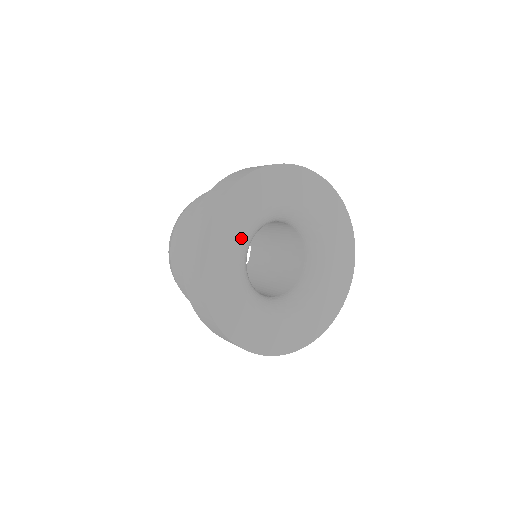
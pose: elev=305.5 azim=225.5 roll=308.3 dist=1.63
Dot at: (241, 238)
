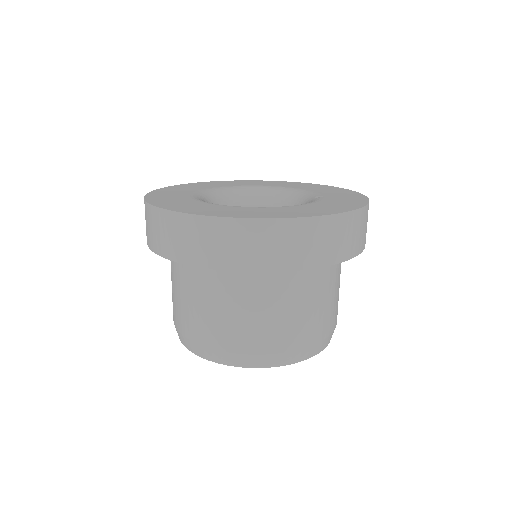
Dot at: (232, 186)
